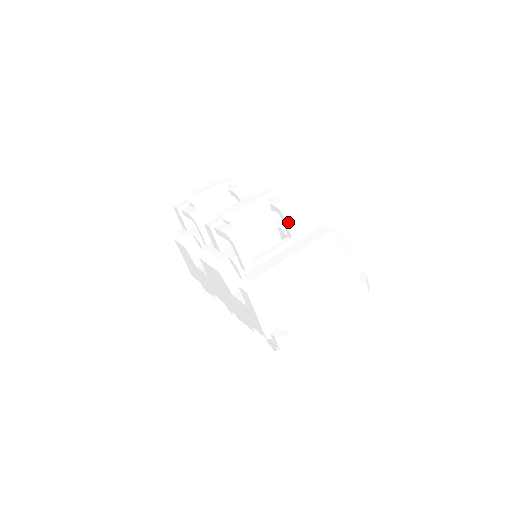
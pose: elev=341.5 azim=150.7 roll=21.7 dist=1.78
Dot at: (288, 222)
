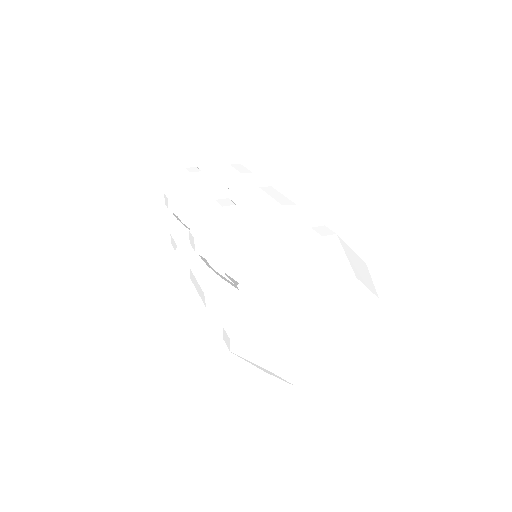
Dot at: (267, 230)
